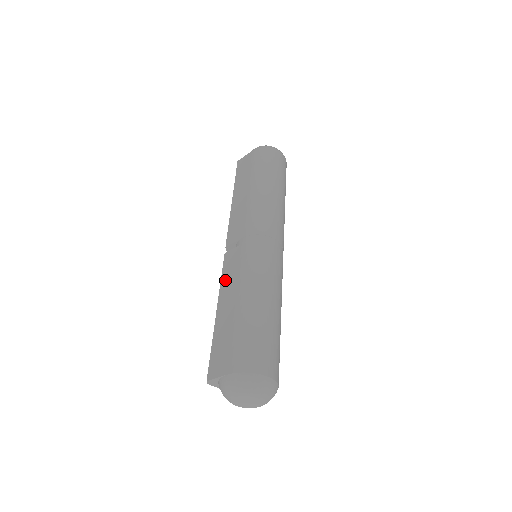
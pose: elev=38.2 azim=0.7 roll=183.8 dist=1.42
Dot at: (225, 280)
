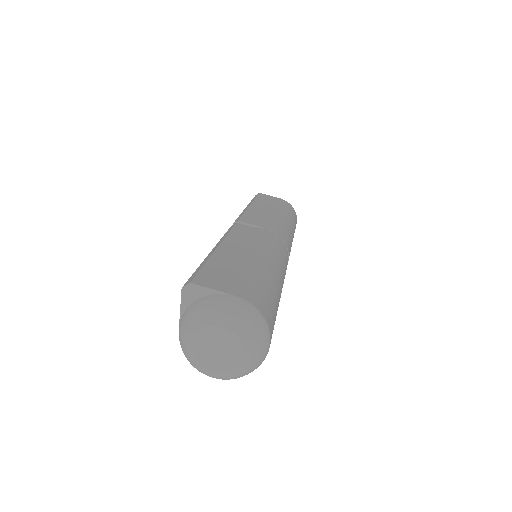
Dot at: (237, 236)
